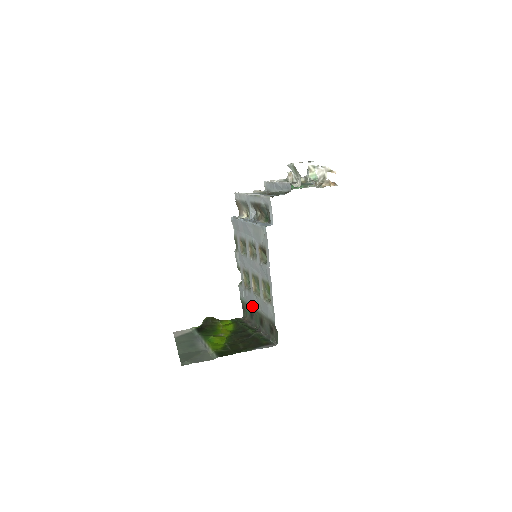
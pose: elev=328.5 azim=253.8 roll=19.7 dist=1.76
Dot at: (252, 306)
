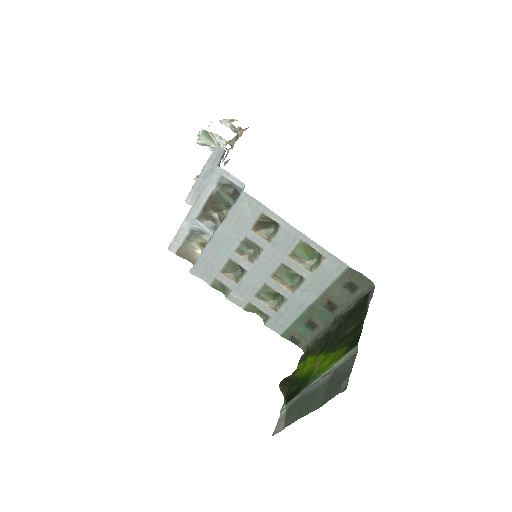
Dot at: (304, 311)
